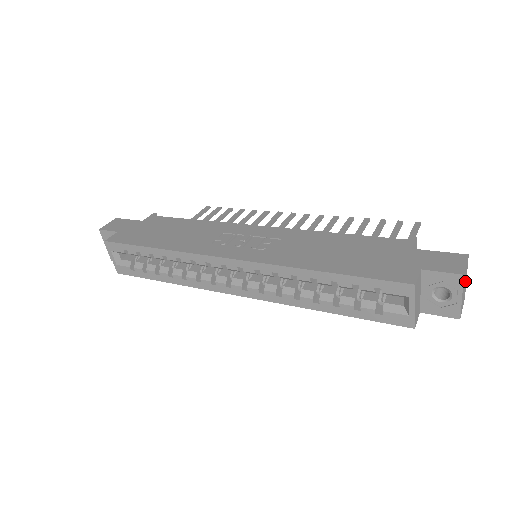
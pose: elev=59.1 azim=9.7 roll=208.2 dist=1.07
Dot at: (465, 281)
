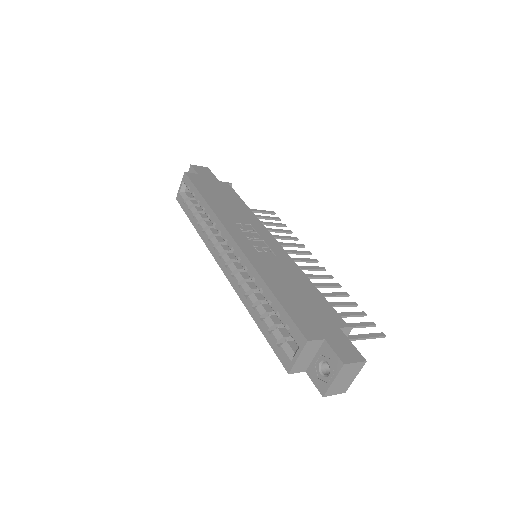
Dot at: (350, 377)
